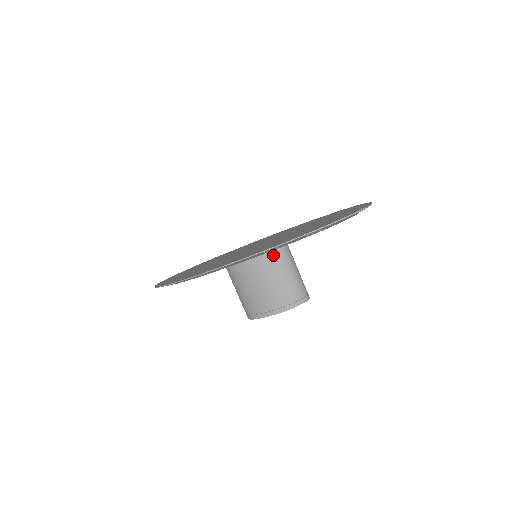
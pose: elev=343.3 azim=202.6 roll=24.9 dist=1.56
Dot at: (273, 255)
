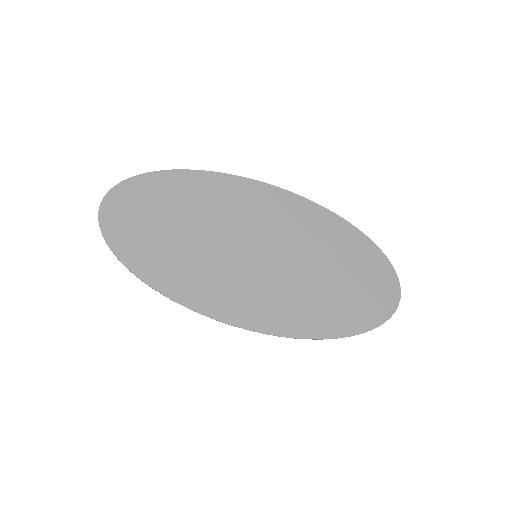
Dot at: occluded
